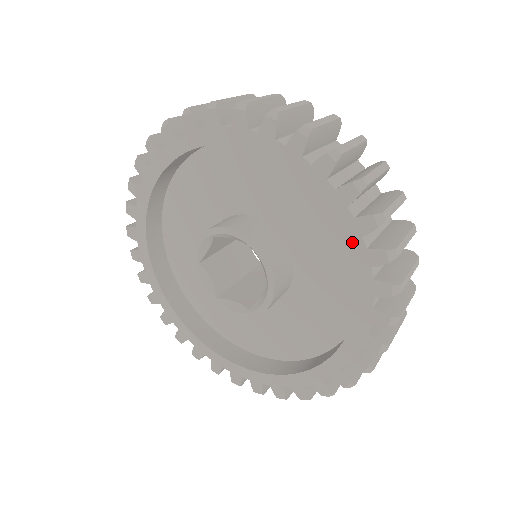
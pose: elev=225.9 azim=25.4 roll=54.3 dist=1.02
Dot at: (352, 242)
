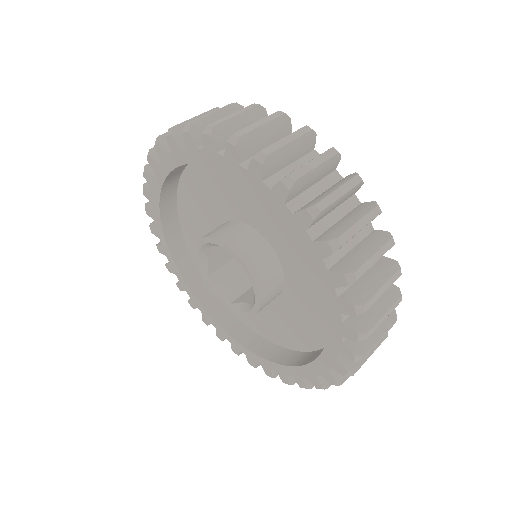
Dot at: (281, 213)
